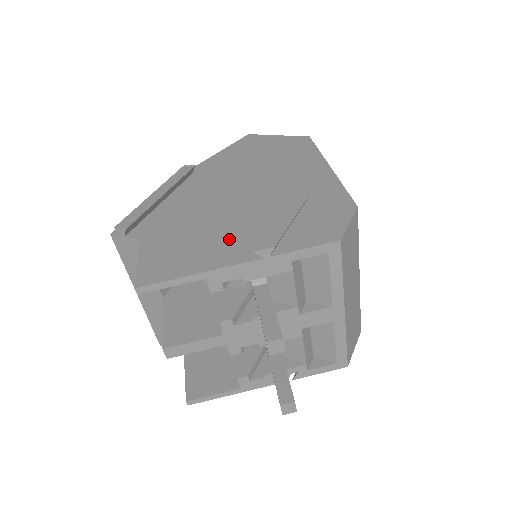
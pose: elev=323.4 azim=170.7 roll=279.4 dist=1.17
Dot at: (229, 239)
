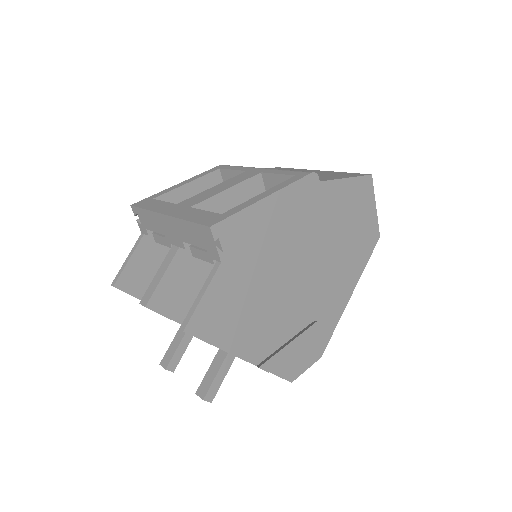
Dot at: (259, 326)
